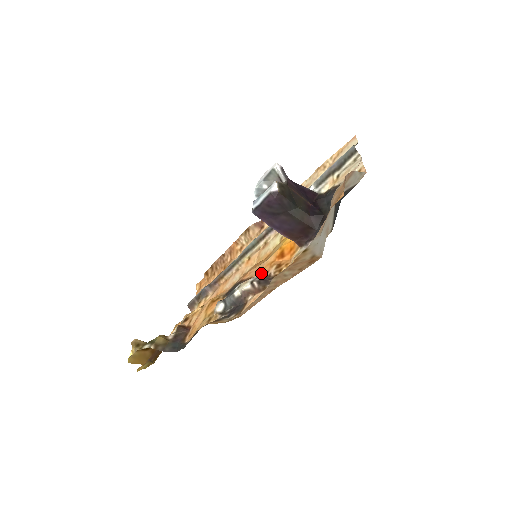
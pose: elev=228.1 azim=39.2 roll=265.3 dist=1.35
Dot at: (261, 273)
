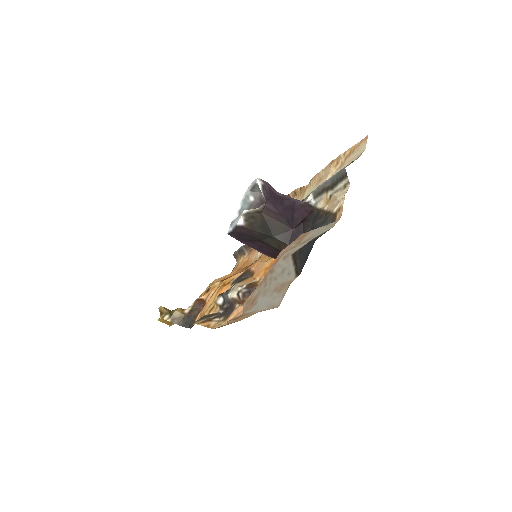
Dot at: (257, 277)
